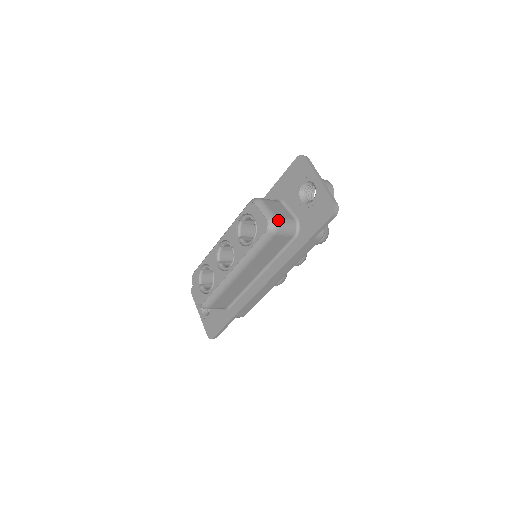
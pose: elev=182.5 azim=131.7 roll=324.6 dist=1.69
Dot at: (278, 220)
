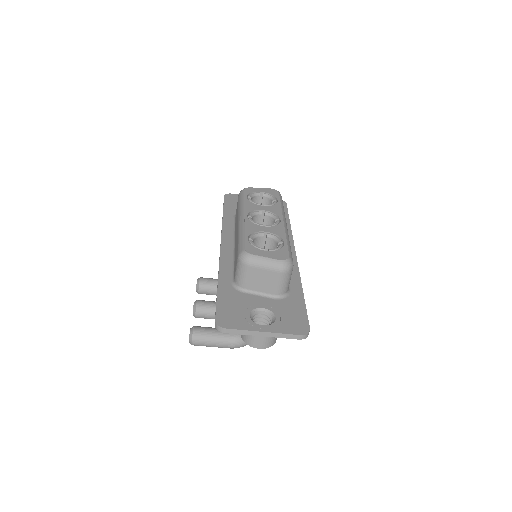
Dot at: occluded
